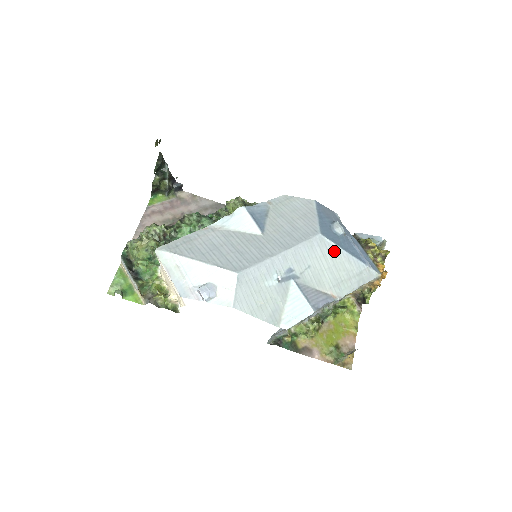
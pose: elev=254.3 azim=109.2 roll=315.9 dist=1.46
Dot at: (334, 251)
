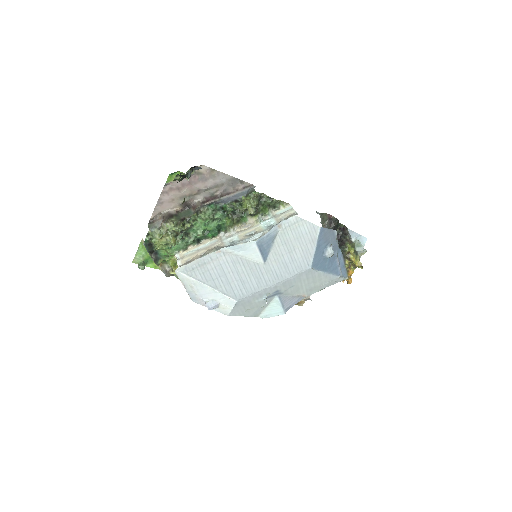
Dot at: (317, 274)
